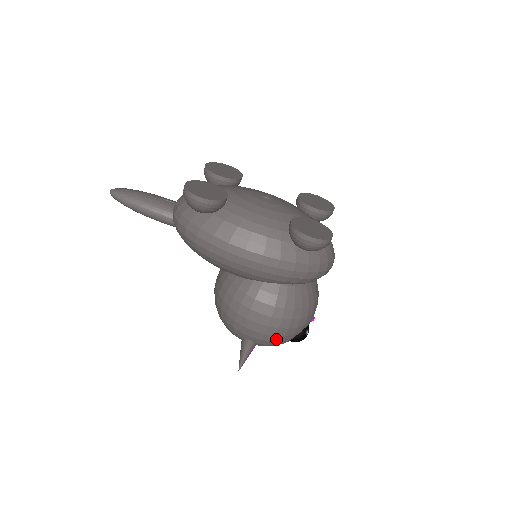
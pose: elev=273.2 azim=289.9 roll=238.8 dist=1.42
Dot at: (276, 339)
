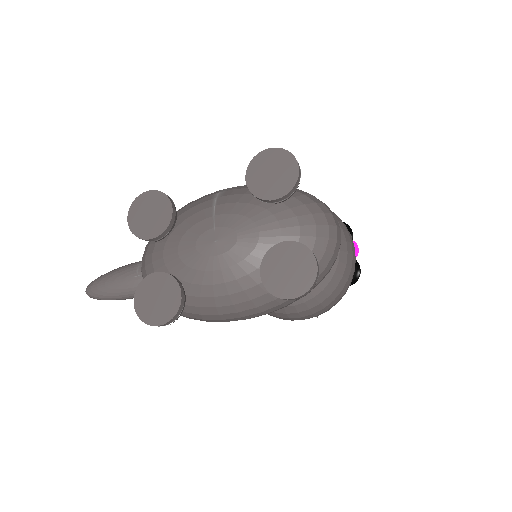
Dot at: occluded
